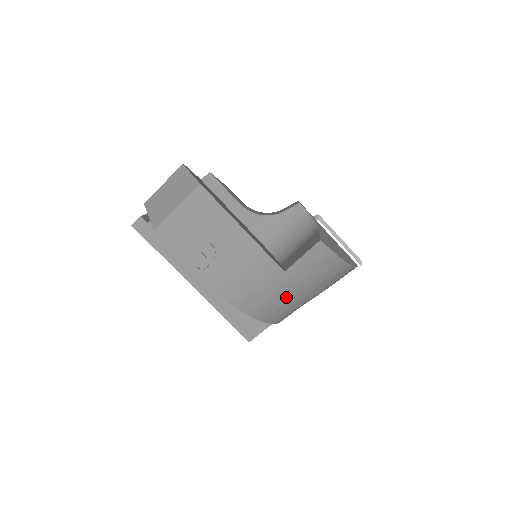
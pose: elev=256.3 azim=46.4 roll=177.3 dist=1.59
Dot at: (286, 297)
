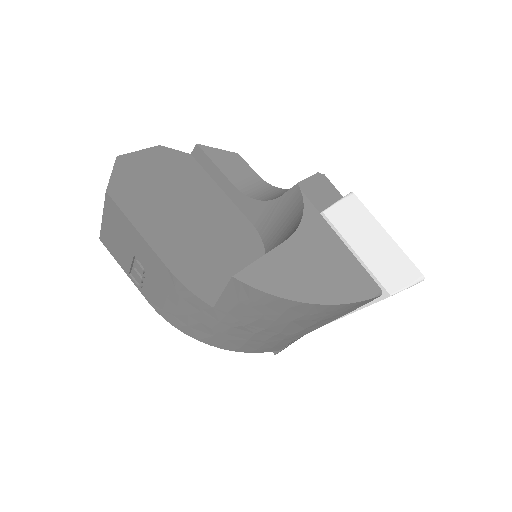
Dot at: (243, 333)
